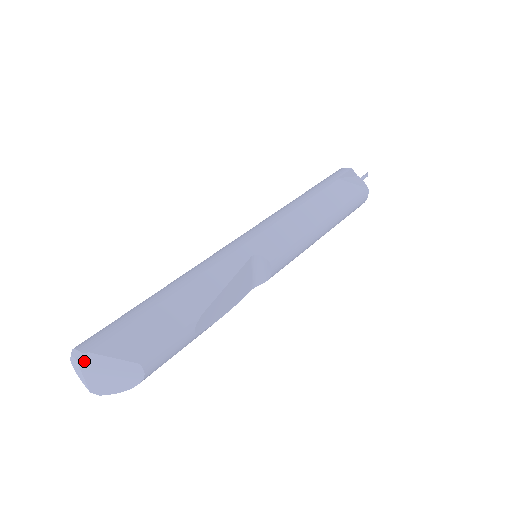
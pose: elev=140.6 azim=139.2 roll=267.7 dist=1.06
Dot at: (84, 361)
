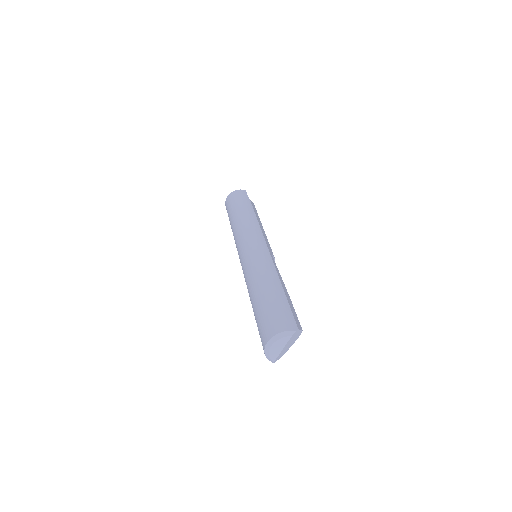
Dot at: (292, 337)
